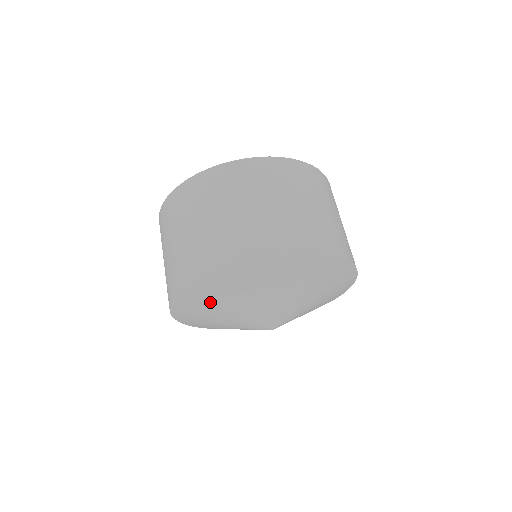
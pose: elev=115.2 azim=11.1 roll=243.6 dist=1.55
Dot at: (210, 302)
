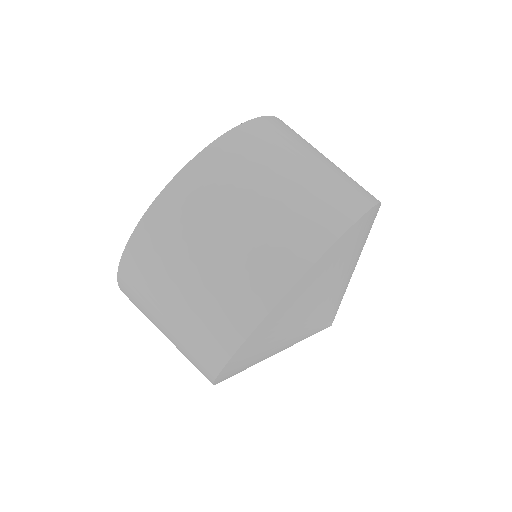
Dot at: (248, 367)
